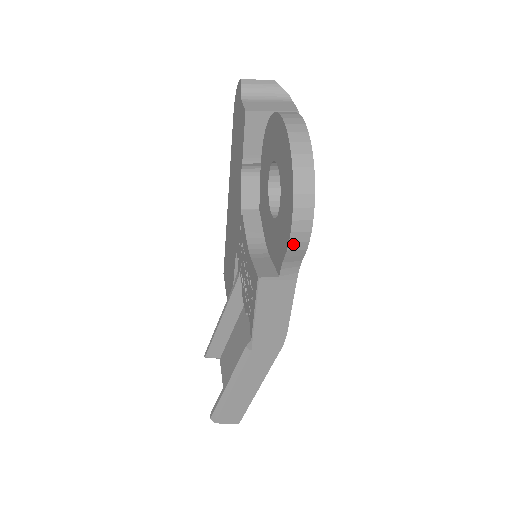
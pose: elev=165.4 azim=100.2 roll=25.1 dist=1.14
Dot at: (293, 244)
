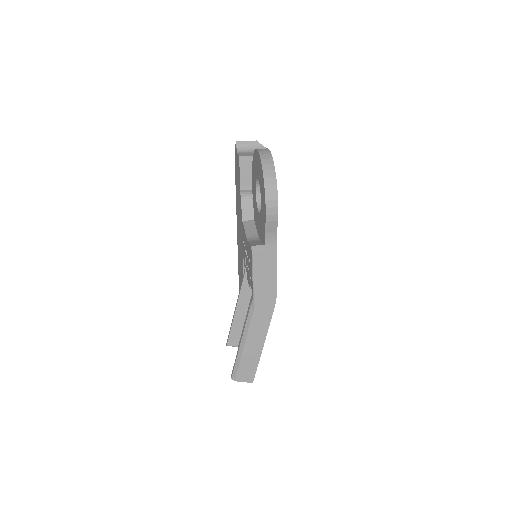
Dot at: (268, 217)
